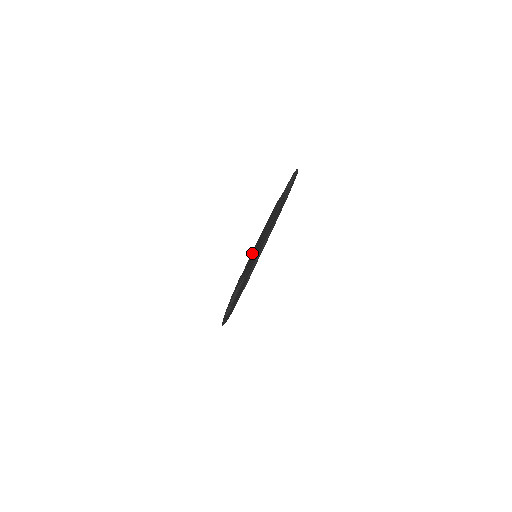
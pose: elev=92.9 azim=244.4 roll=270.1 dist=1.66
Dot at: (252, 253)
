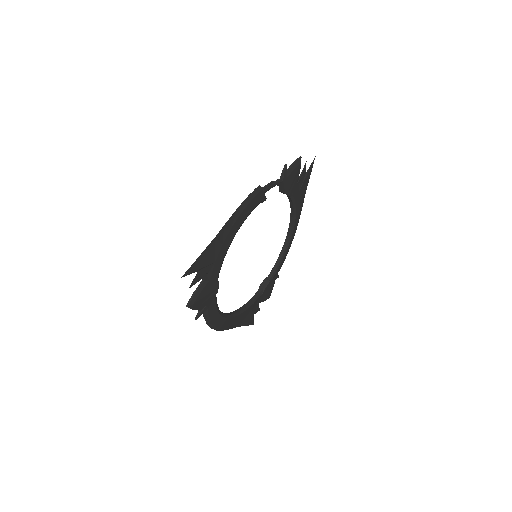
Dot at: occluded
